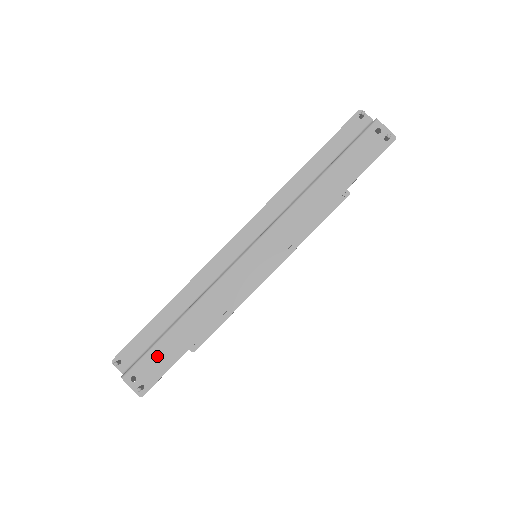
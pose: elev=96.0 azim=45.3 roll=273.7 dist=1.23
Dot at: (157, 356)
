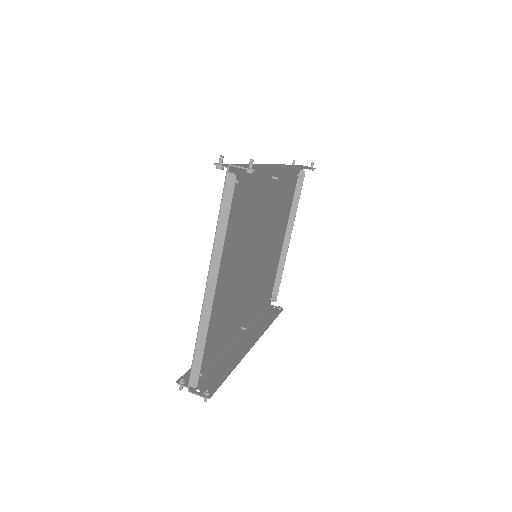
Dot at: occluded
